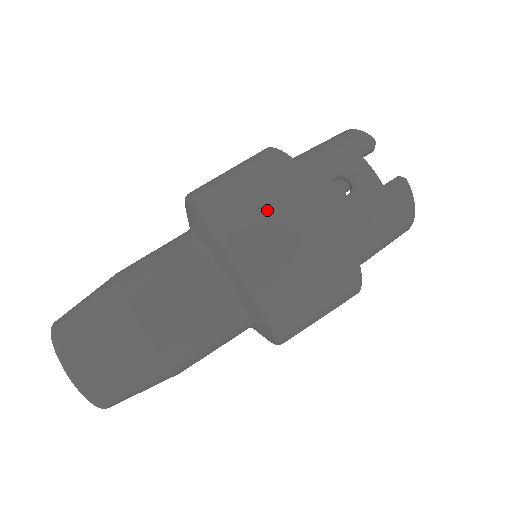
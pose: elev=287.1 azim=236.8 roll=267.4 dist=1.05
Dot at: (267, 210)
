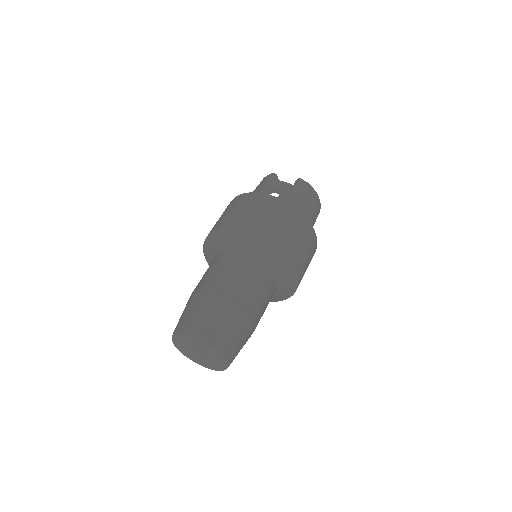
Dot at: (247, 213)
